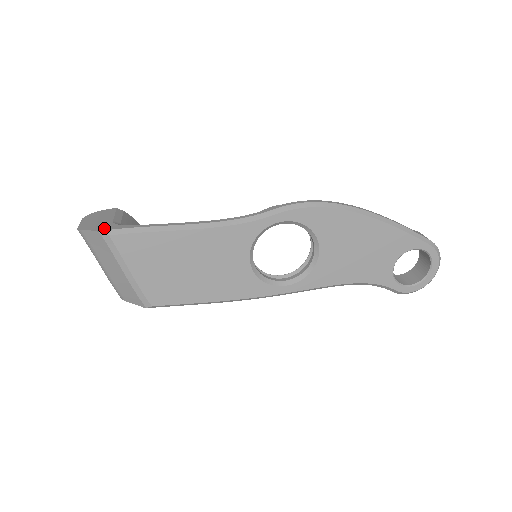
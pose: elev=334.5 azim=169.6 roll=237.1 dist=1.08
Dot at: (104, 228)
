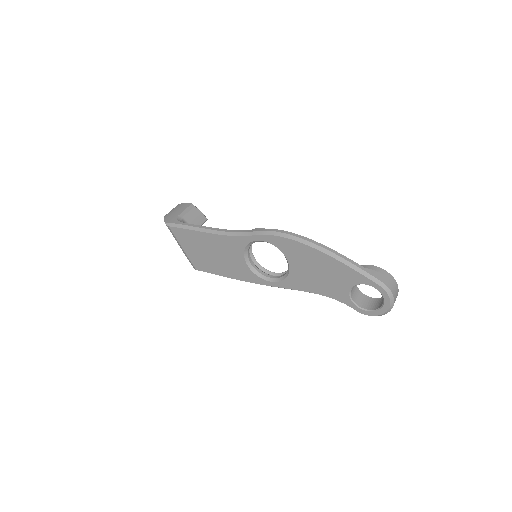
Dot at: (169, 221)
